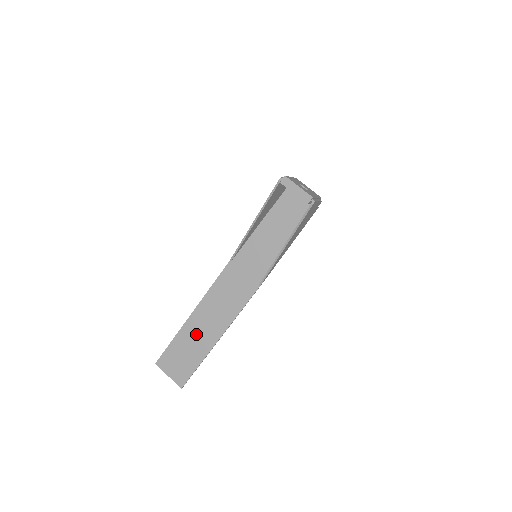
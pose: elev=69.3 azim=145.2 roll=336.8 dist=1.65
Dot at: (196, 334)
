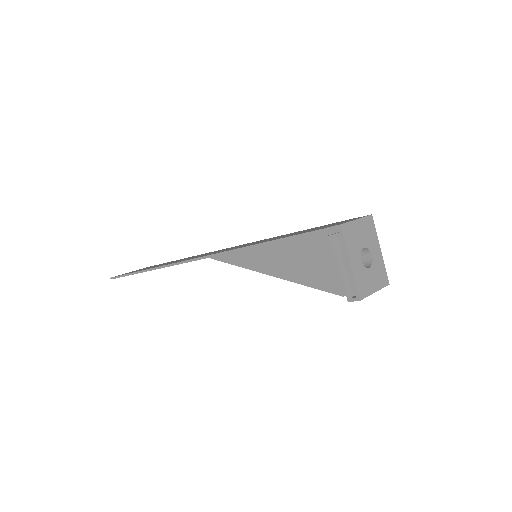
Dot at: occluded
